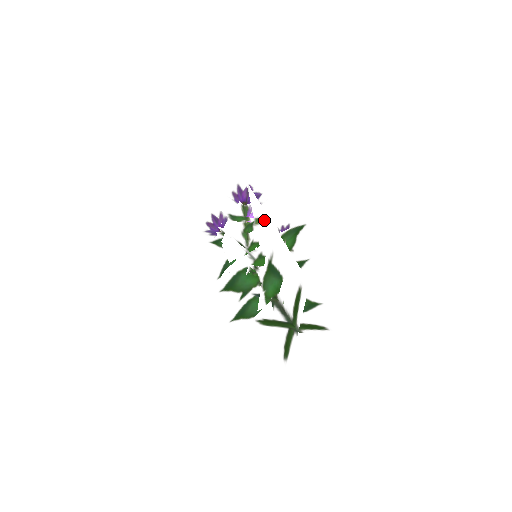
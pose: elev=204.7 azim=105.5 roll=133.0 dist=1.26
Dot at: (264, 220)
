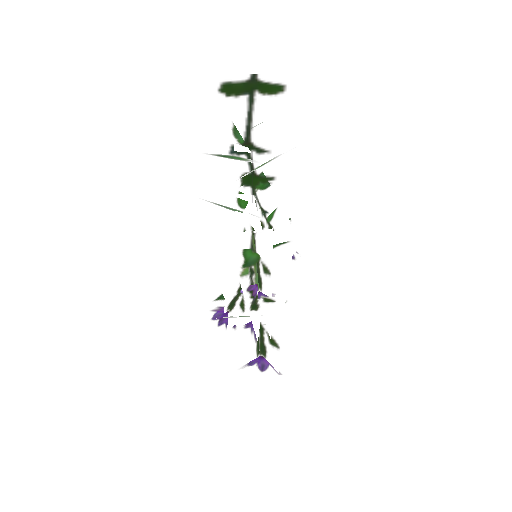
Dot at: occluded
